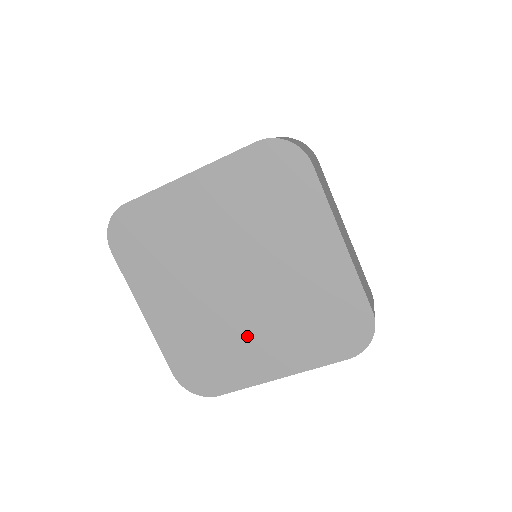
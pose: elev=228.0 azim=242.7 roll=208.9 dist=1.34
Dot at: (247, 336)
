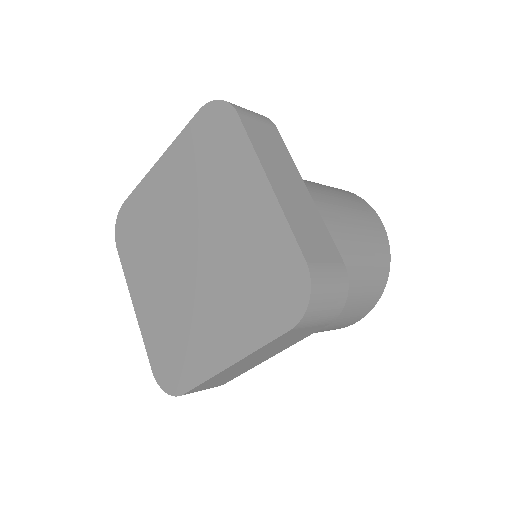
Dot at: (202, 315)
